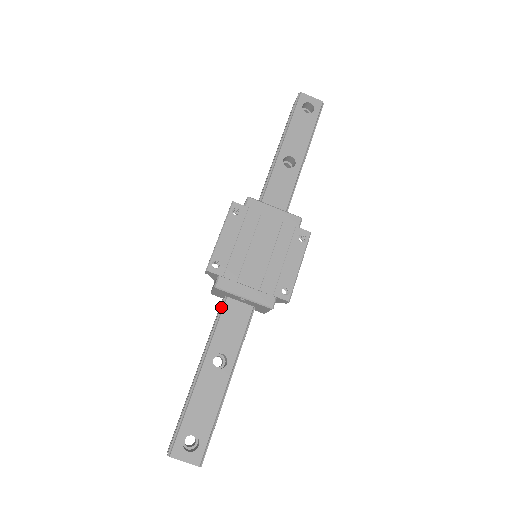
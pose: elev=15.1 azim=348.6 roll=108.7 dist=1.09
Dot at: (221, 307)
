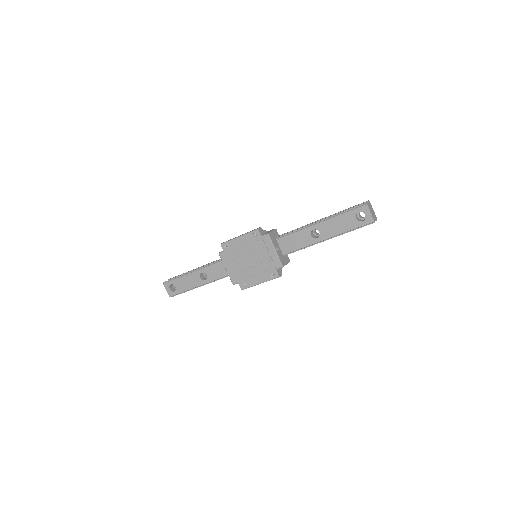
Dot at: occluded
